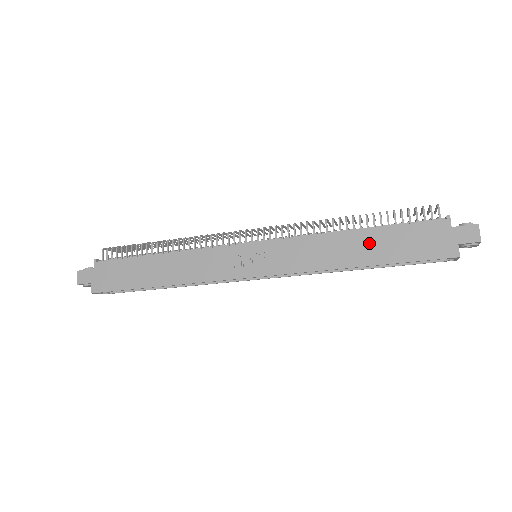
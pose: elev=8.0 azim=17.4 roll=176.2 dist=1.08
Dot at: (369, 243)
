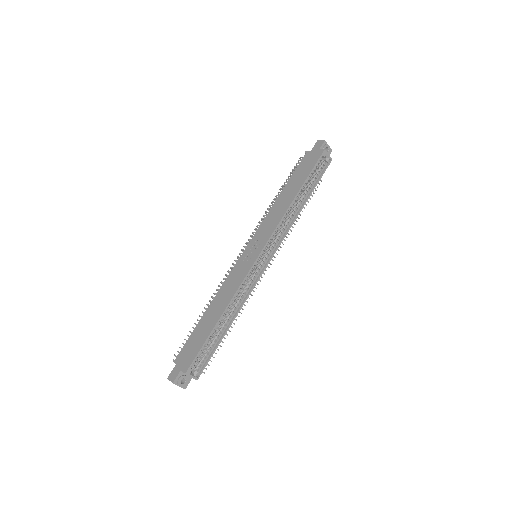
Dot at: (290, 188)
